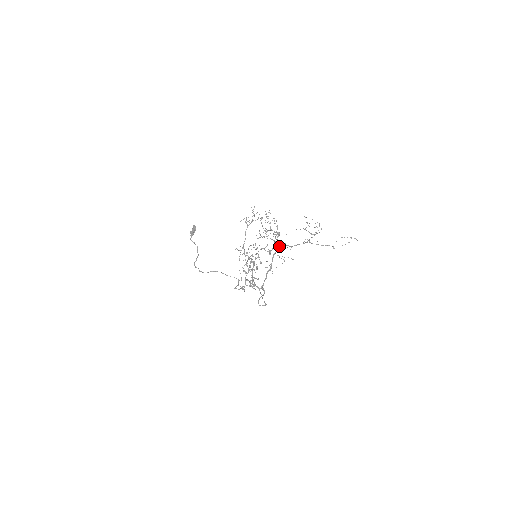
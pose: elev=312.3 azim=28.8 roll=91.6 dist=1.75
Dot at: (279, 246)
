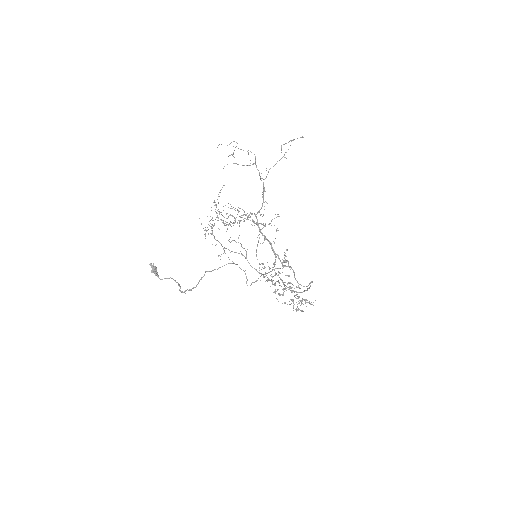
Dot at: occluded
